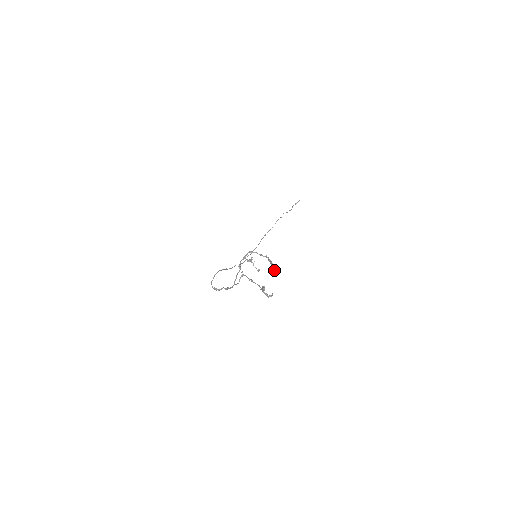
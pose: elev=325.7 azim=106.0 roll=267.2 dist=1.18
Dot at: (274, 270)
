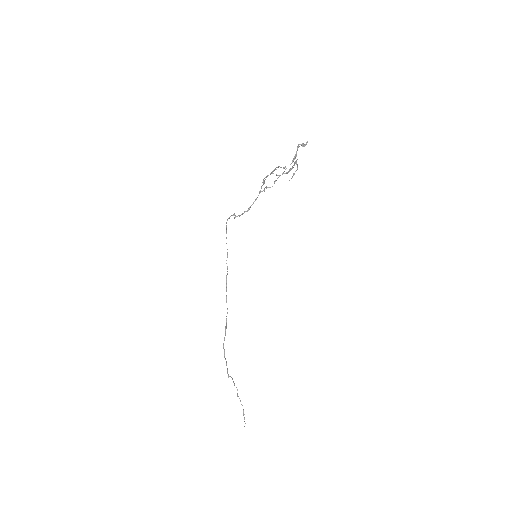
Dot at: (296, 170)
